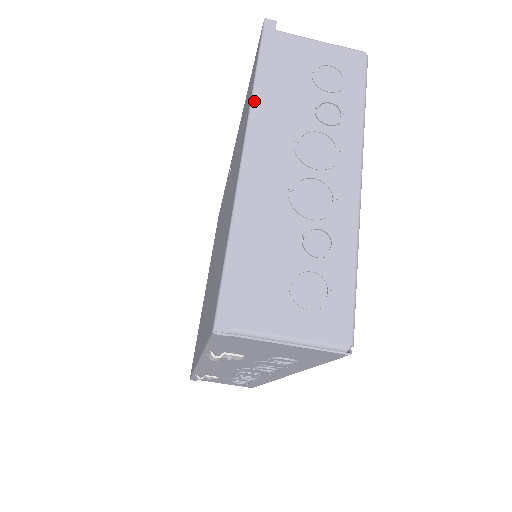
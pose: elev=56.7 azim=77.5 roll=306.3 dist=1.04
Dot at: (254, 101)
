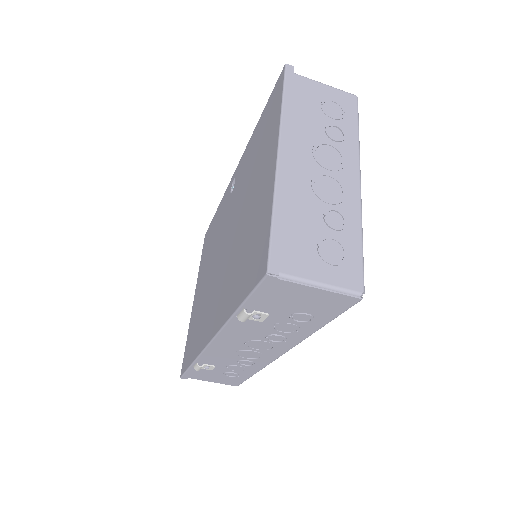
Dot at: (283, 118)
